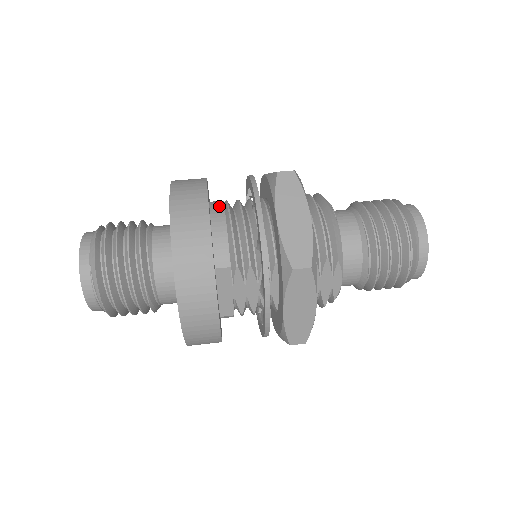
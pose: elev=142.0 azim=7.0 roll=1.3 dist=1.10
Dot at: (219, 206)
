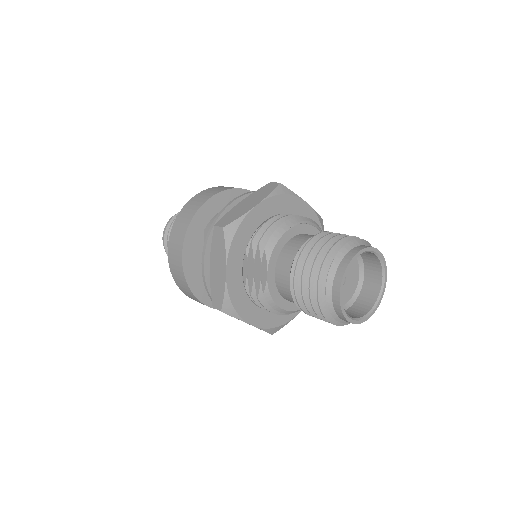
Dot at: occluded
